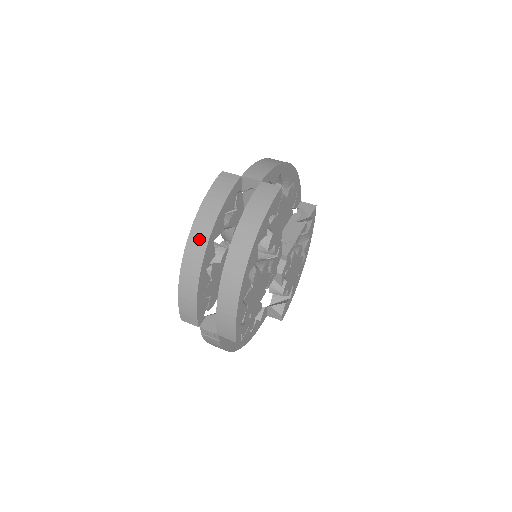
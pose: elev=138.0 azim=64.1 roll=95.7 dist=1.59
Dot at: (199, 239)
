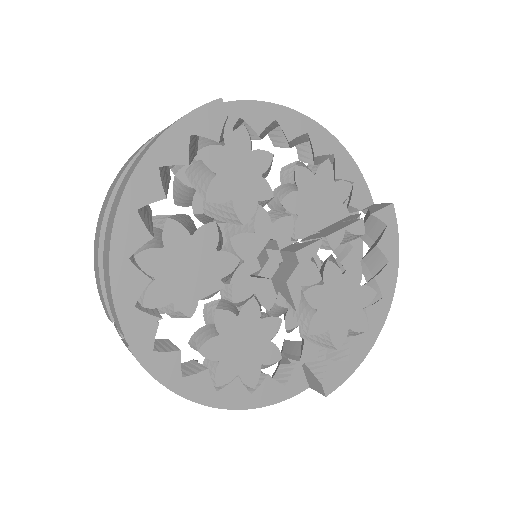
Dot at: (115, 182)
